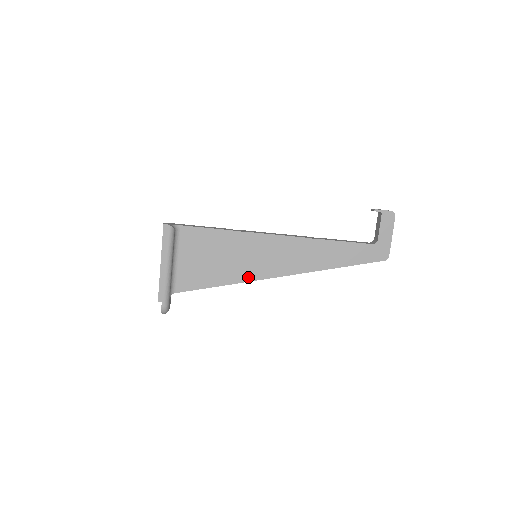
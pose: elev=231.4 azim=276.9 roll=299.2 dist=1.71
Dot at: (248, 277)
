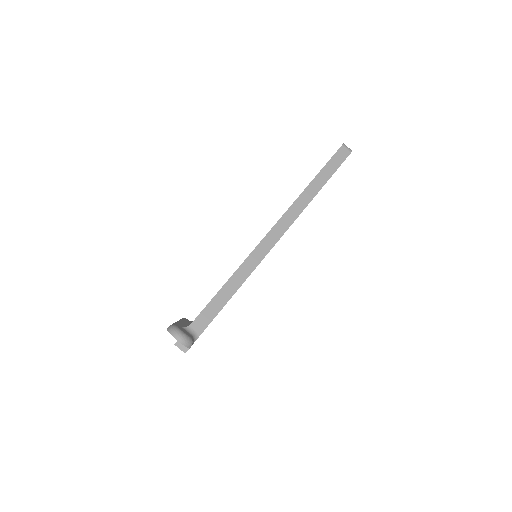
Dot at: occluded
